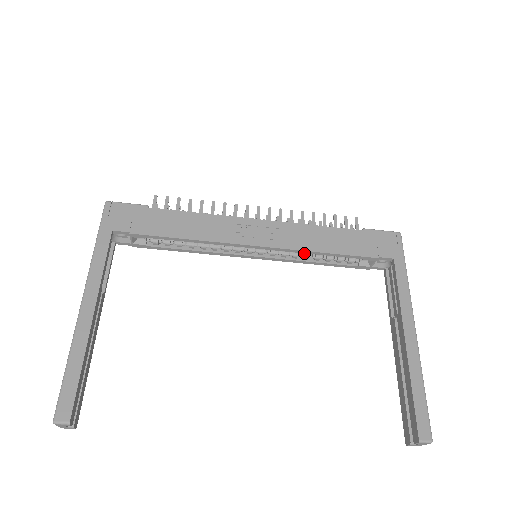
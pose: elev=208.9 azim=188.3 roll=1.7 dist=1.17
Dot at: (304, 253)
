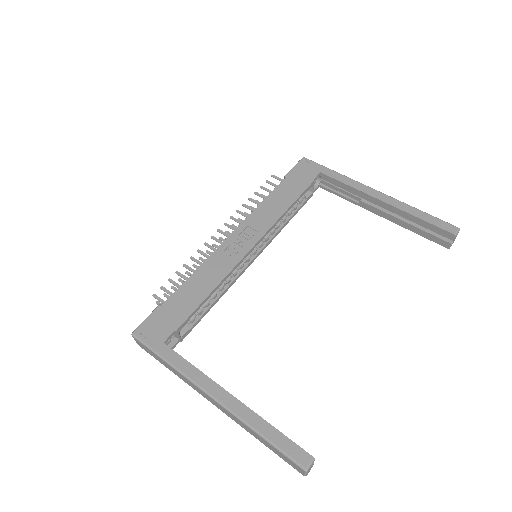
Dot at: (275, 225)
